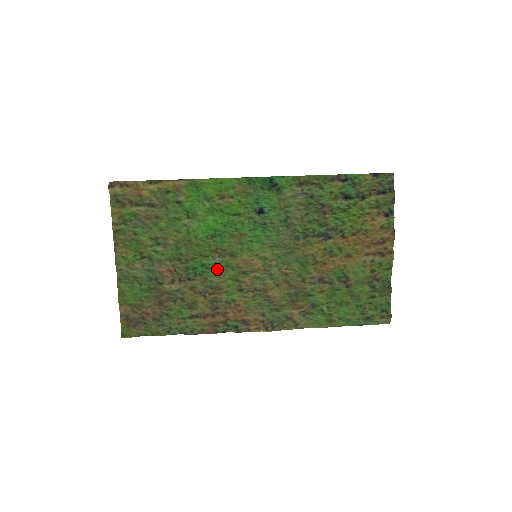
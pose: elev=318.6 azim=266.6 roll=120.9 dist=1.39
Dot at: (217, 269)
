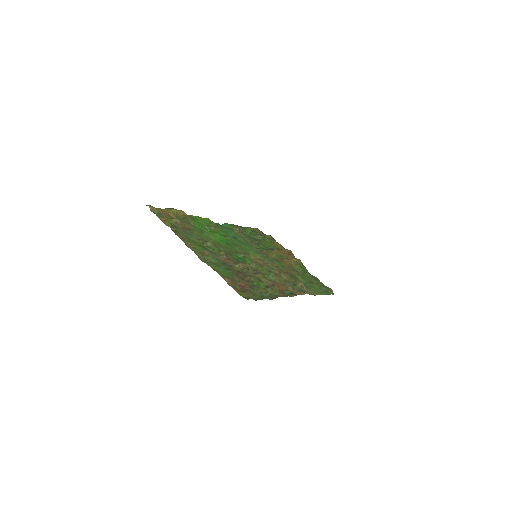
Dot at: occluded
